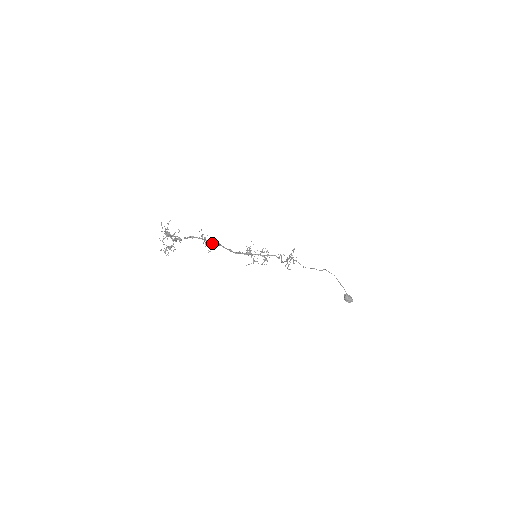
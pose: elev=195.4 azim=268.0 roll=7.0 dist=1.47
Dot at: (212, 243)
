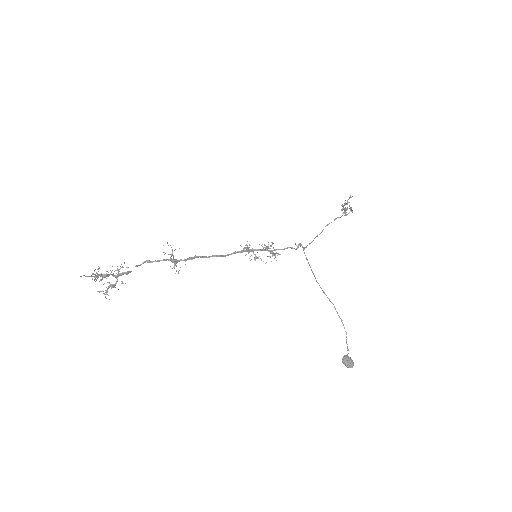
Dot at: (181, 260)
